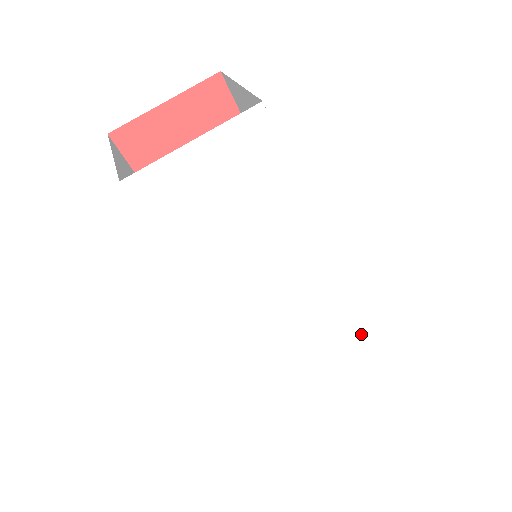
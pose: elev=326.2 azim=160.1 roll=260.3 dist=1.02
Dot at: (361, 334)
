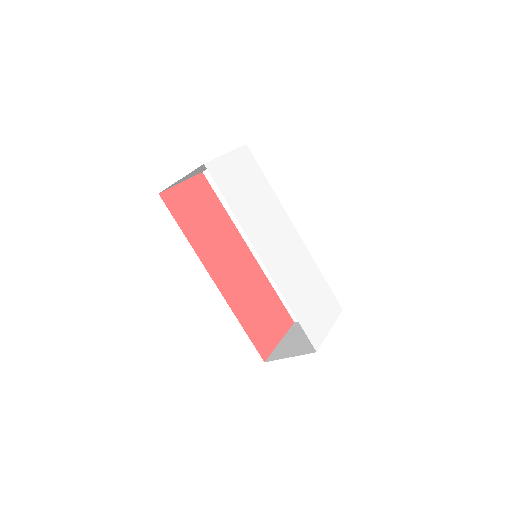
Dot at: (334, 297)
